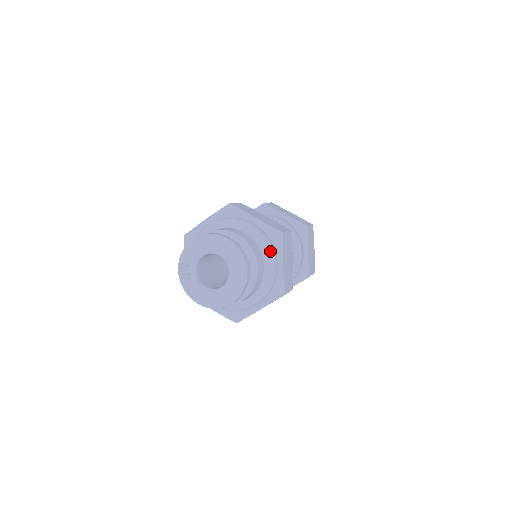
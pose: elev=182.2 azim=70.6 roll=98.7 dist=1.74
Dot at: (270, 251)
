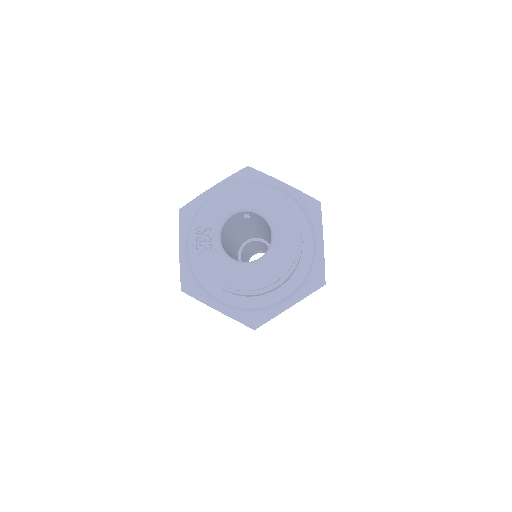
Dot at: (306, 225)
